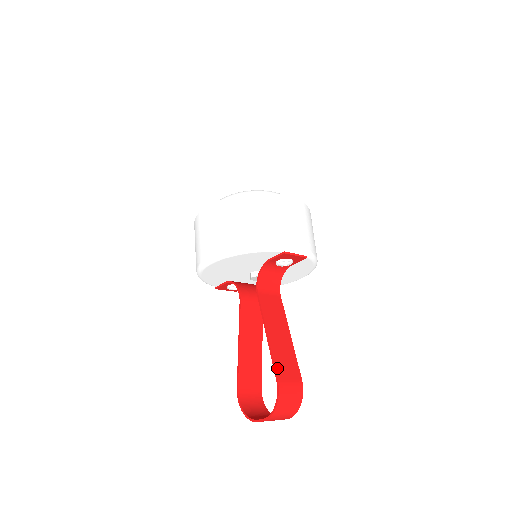
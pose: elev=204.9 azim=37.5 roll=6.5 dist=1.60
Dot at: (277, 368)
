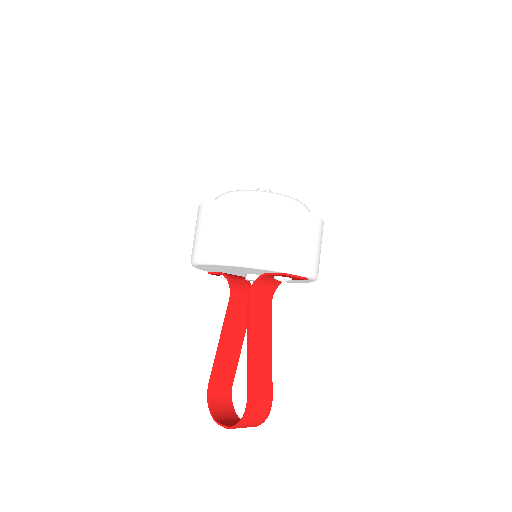
Dot at: (250, 385)
